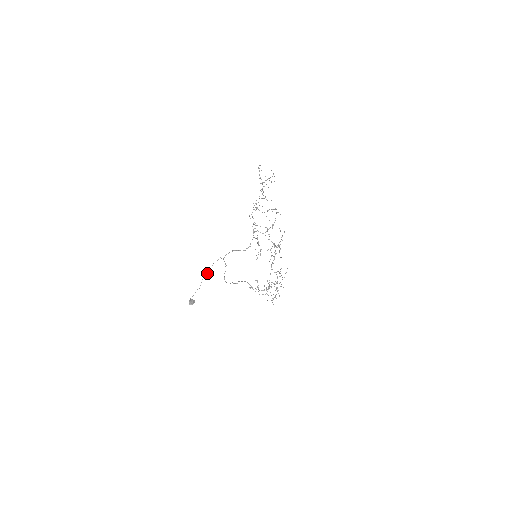
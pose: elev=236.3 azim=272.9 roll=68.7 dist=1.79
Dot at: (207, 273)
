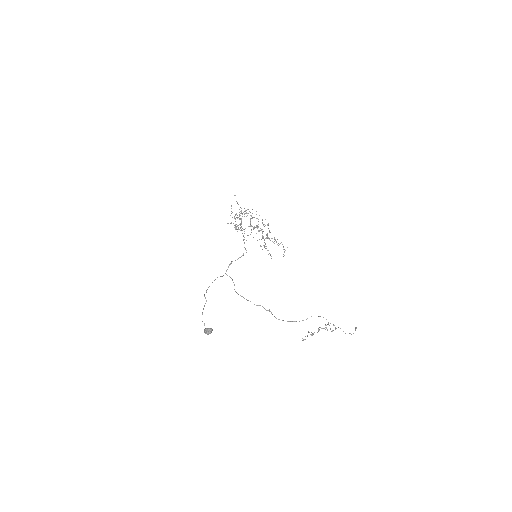
Dot at: occluded
